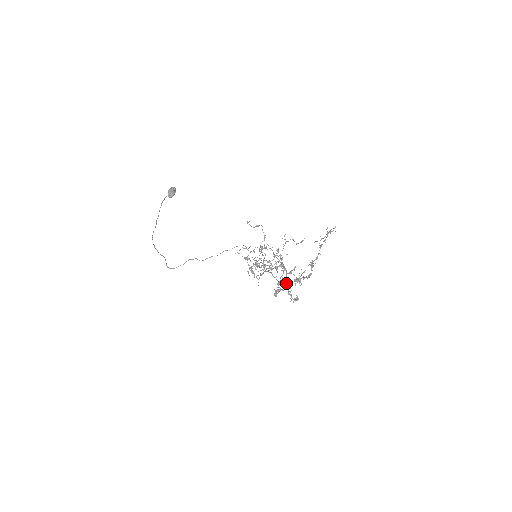
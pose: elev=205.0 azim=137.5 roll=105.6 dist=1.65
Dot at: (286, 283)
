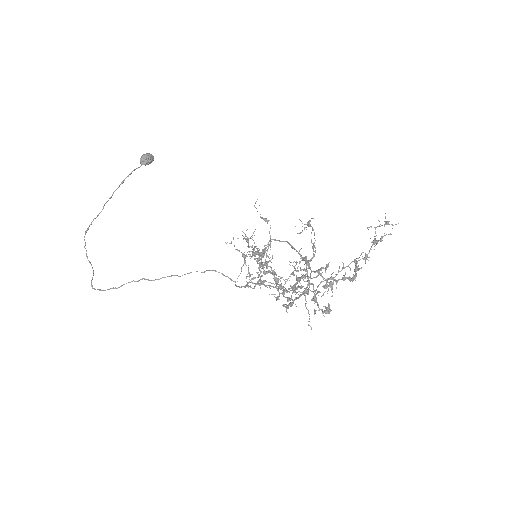
Dot at: (304, 294)
